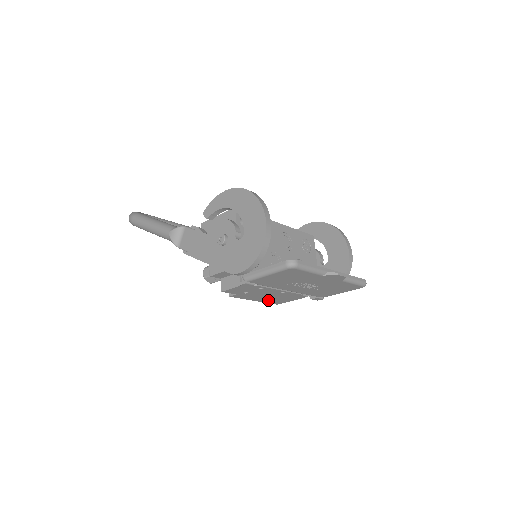
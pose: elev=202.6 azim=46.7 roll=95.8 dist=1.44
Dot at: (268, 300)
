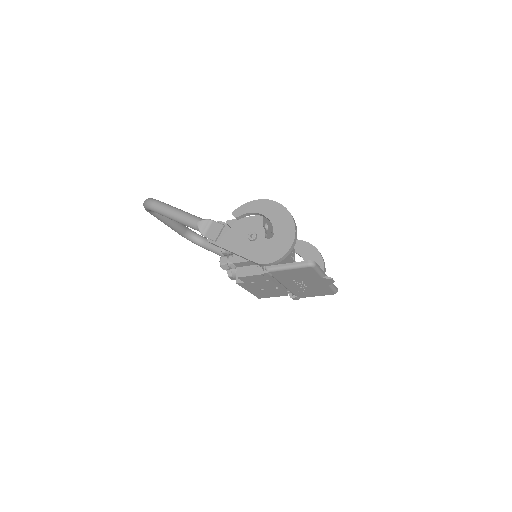
Dot at: (258, 293)
